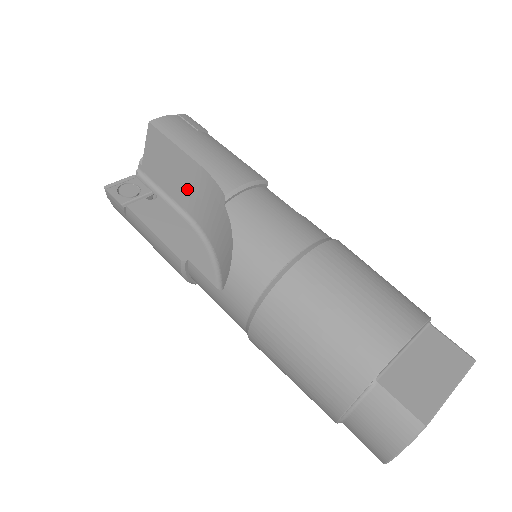
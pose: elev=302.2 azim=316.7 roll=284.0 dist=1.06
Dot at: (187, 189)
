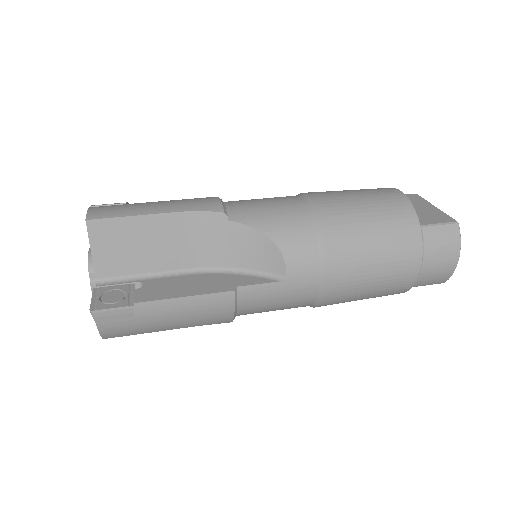
Dot at: (171, 247)
